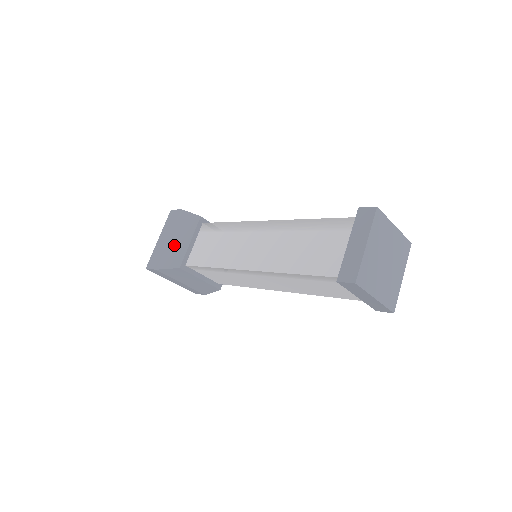
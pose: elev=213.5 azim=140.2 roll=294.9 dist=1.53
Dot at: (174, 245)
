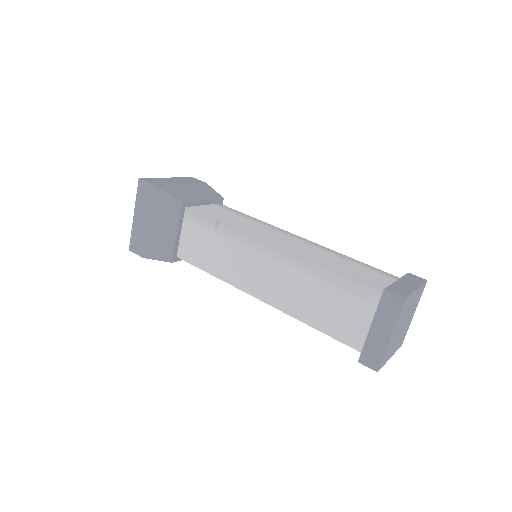
Dot at: (157, 233)
